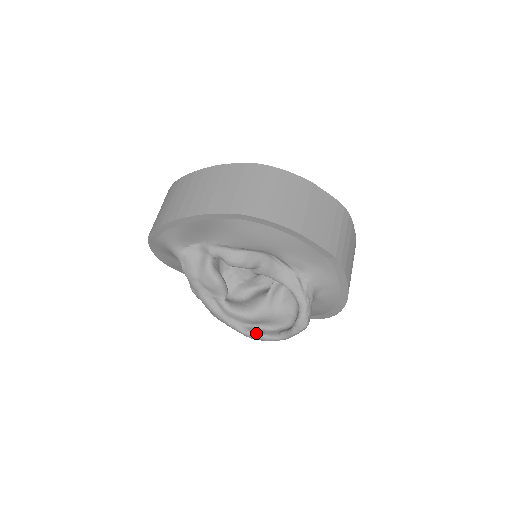
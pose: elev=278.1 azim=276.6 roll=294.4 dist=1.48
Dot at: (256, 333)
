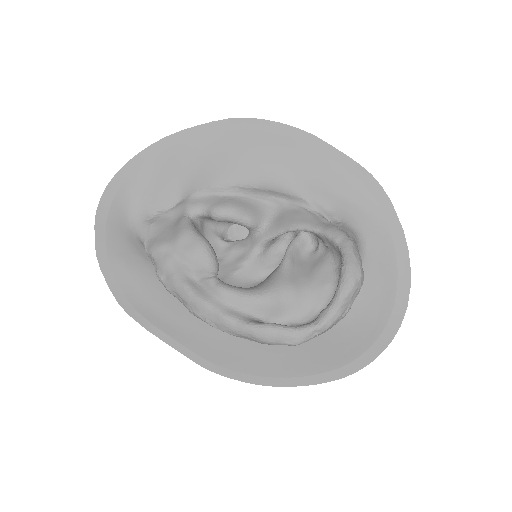
Dot at: occluded
